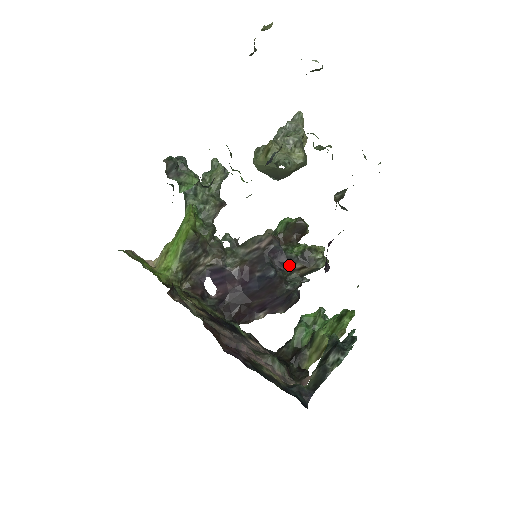
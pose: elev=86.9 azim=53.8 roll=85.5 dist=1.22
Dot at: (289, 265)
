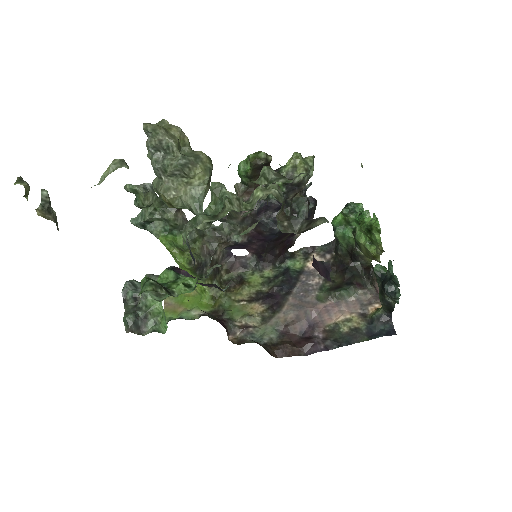
Dot at: occluded
